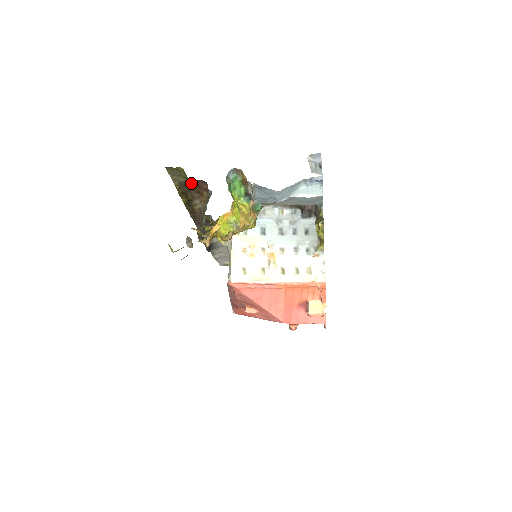
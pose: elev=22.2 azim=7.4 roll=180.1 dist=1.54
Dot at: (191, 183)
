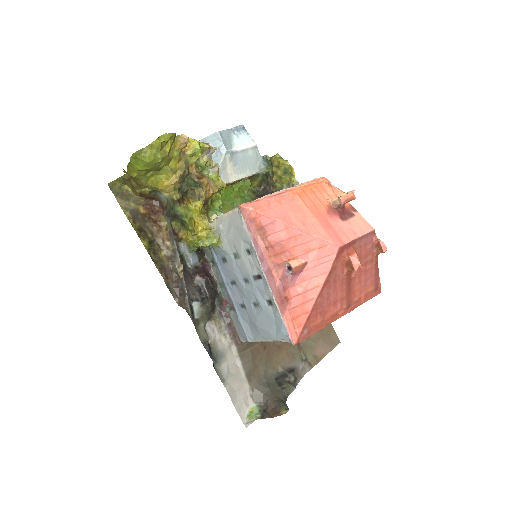
Dot at: (143, 209)
